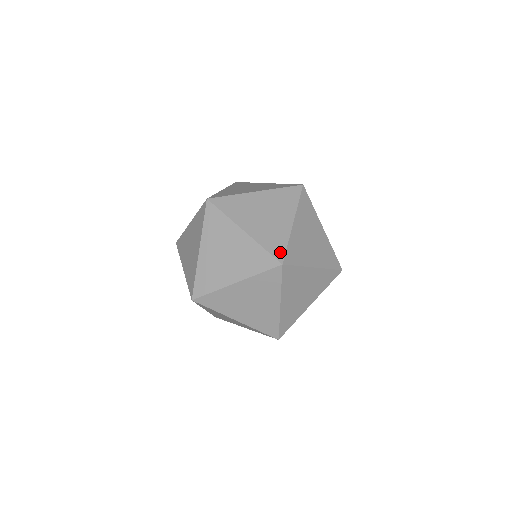
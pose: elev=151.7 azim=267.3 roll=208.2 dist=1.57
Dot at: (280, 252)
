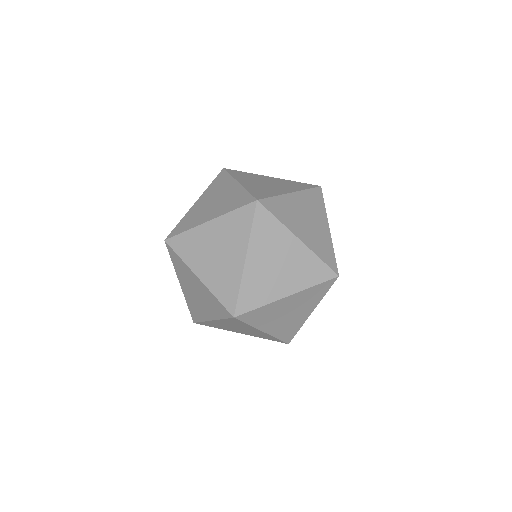
Dot at: (262, 196)
